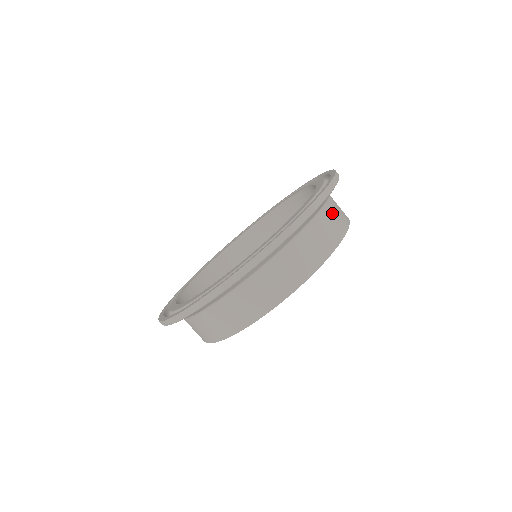
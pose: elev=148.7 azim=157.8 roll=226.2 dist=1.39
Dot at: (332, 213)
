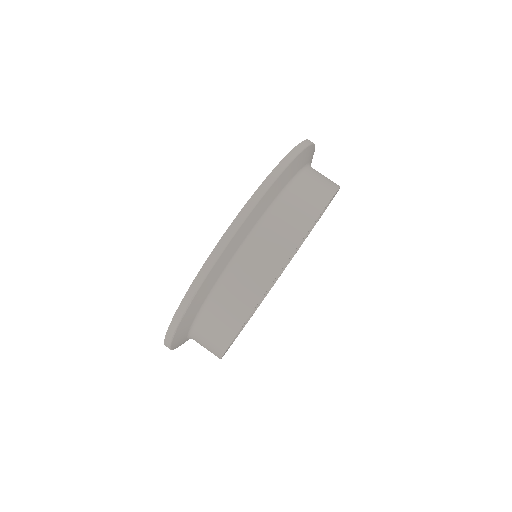
Dot at: (282, 216)
